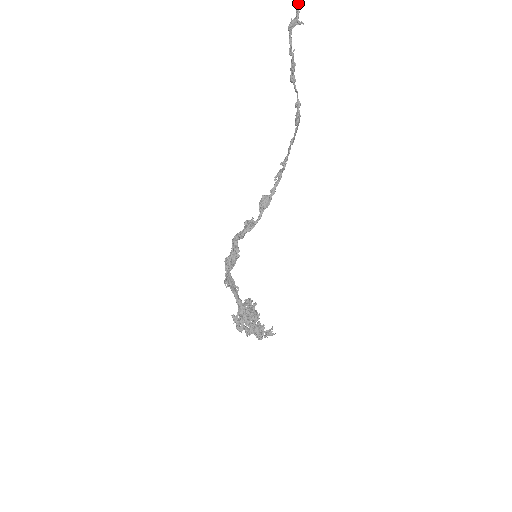
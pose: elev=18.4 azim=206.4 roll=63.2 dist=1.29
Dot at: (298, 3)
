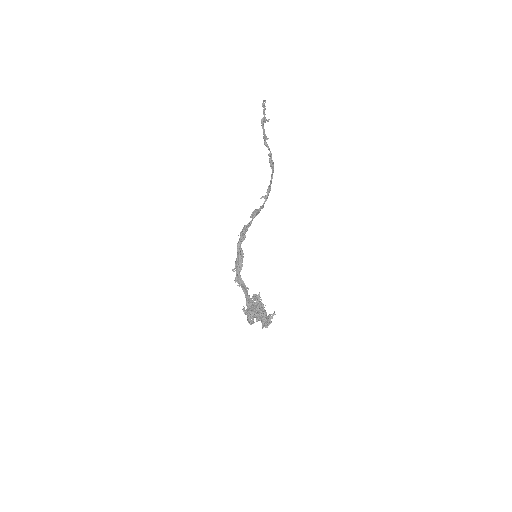
Dot at: (264, 111)
